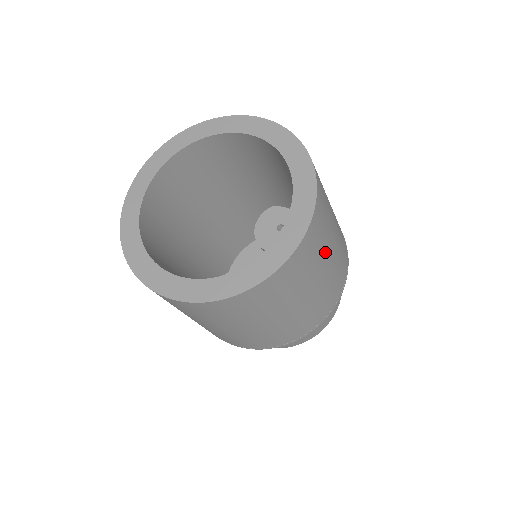
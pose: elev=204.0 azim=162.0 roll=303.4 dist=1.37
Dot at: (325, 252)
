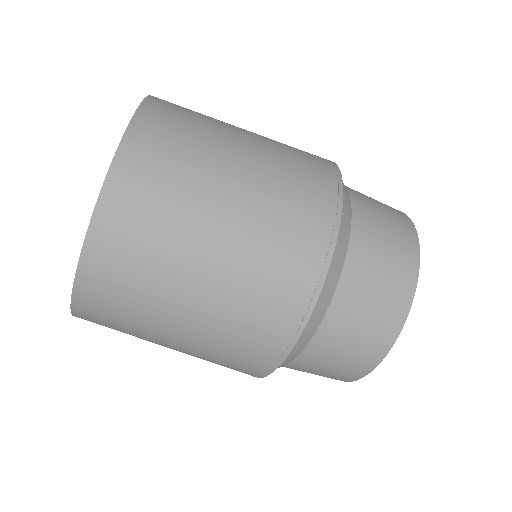
Dot at: (208, 166)
